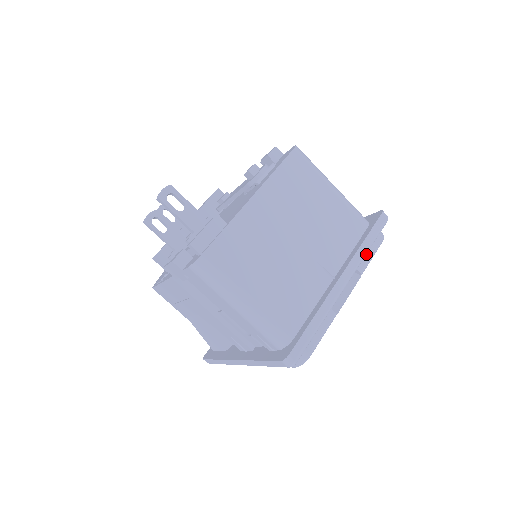
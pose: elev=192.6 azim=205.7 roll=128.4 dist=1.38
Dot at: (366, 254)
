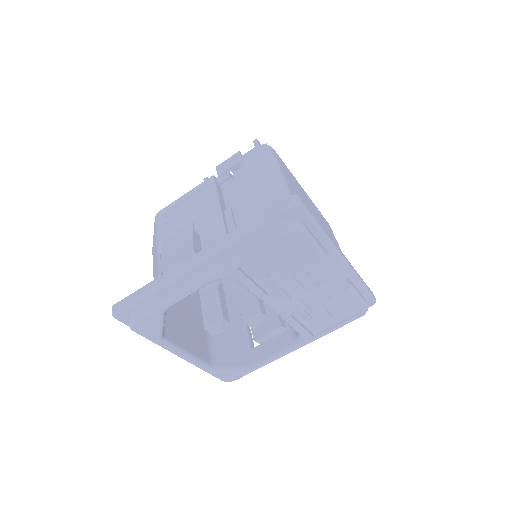
Dot at: (356, 288)
